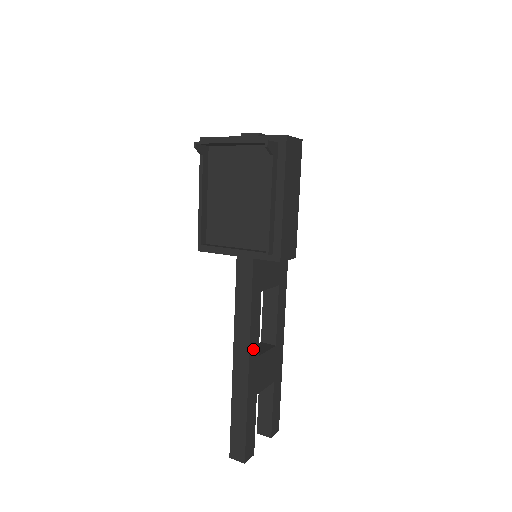
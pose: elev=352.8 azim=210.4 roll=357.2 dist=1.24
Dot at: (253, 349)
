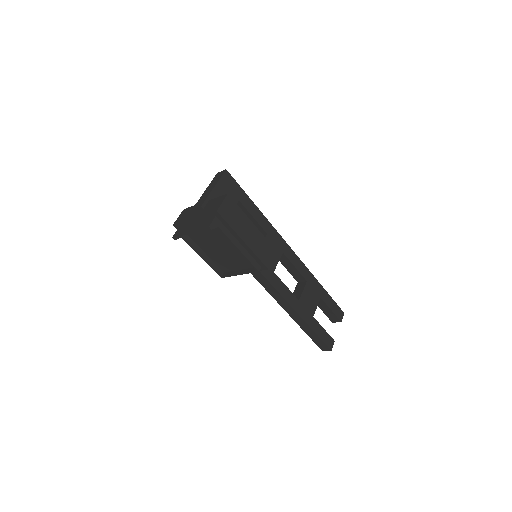
Dot at: (292, 302)
